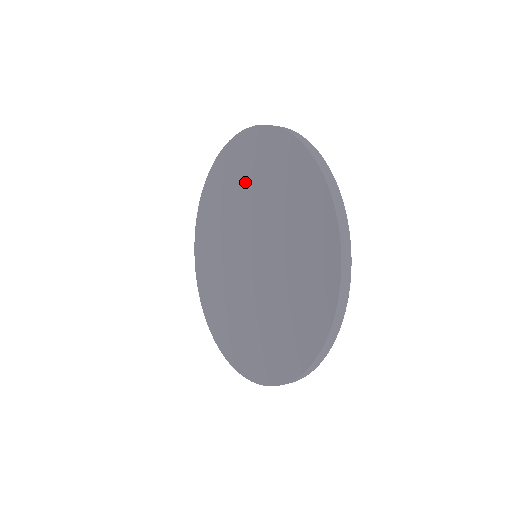
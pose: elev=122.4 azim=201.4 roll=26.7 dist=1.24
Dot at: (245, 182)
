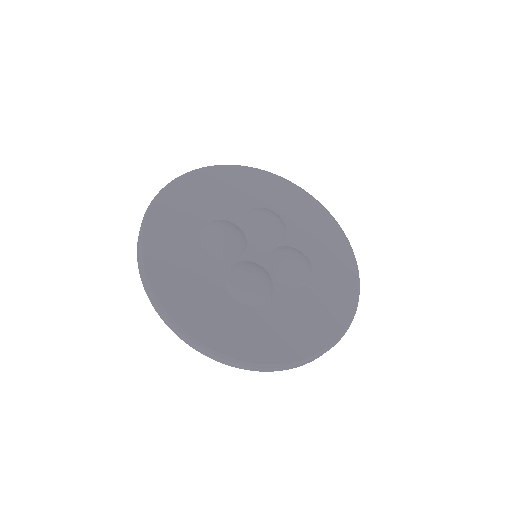
Dot at: occluded
